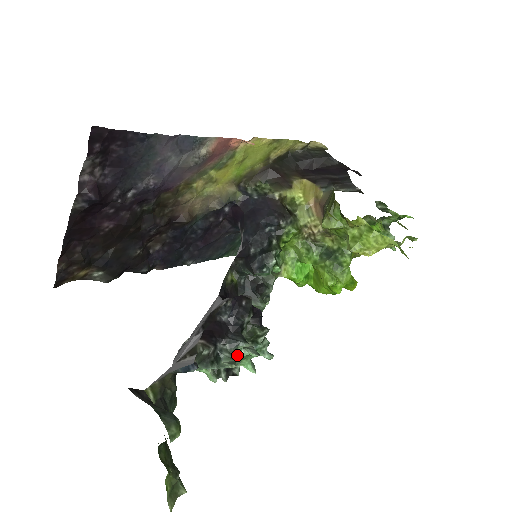
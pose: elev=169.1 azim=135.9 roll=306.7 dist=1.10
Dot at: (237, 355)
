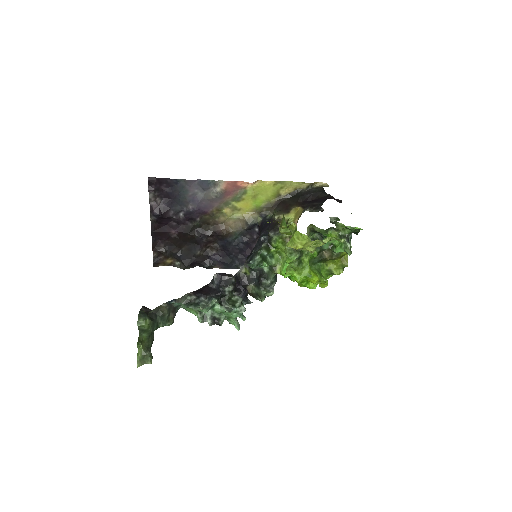
Dot at: (217, 309)
